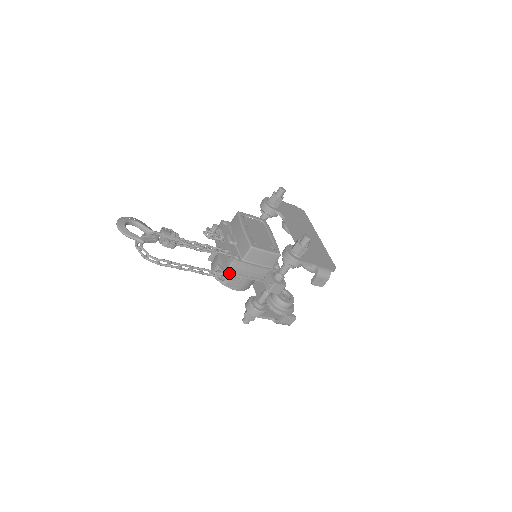
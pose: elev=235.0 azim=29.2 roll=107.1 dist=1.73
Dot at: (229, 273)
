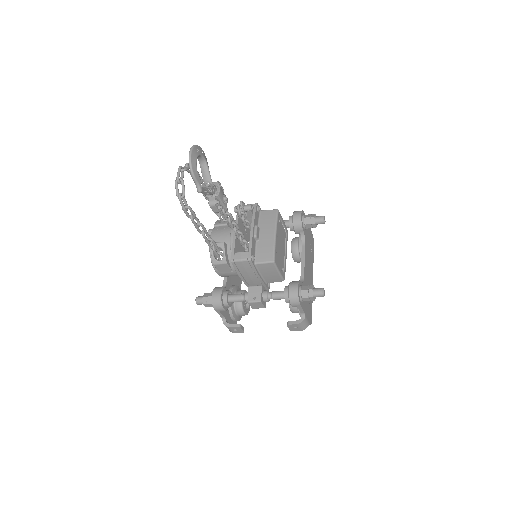
Dot at: (233, 264)
